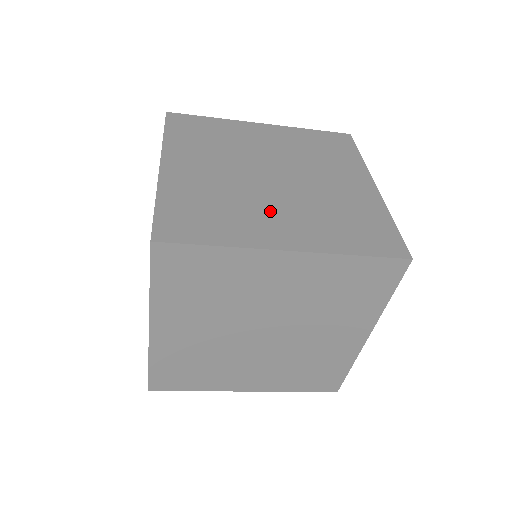
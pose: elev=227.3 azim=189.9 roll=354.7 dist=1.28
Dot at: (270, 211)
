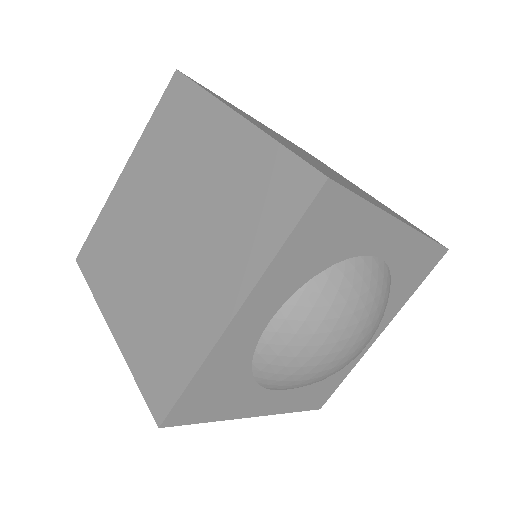
Dot at: occluded
